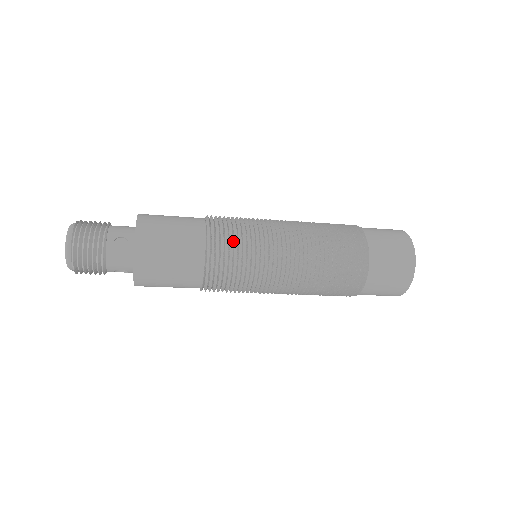
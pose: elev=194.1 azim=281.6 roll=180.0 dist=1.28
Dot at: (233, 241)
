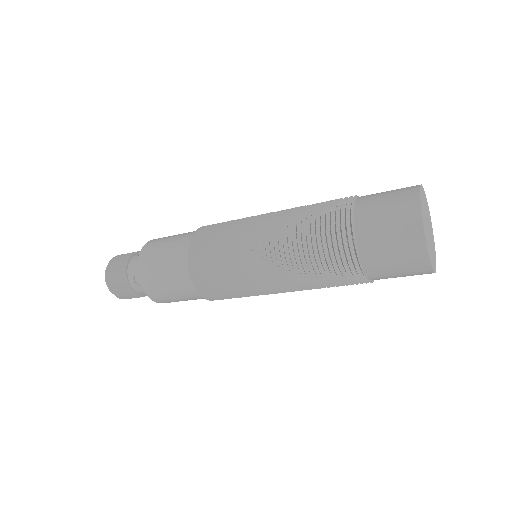
Dot at: (212, 269)
